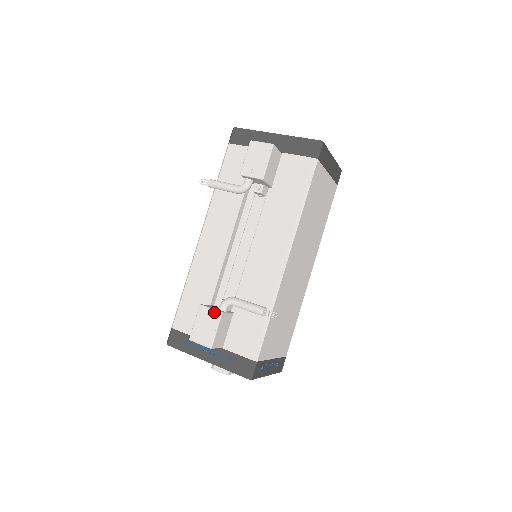
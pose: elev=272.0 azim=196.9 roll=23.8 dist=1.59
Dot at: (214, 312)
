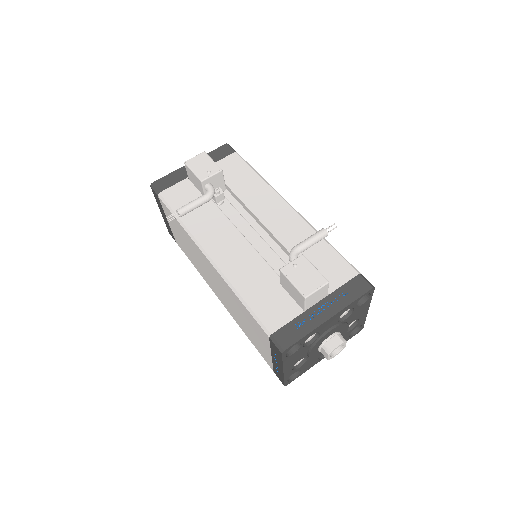
Dot at: (297, 260)
